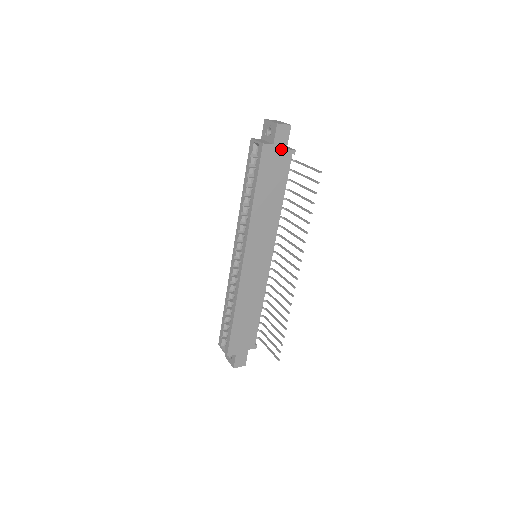
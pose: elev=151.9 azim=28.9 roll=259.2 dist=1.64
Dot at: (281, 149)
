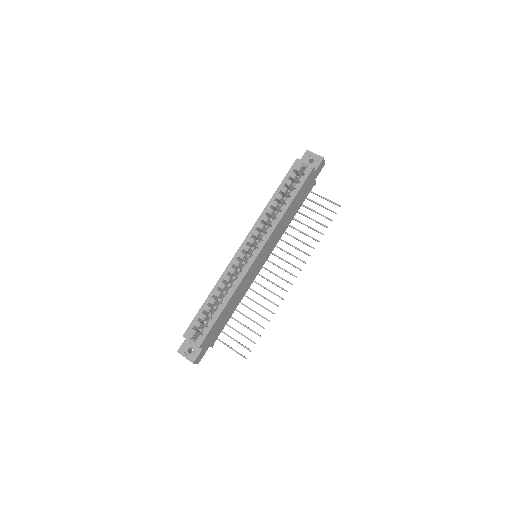
Dot at: (314, 177)
